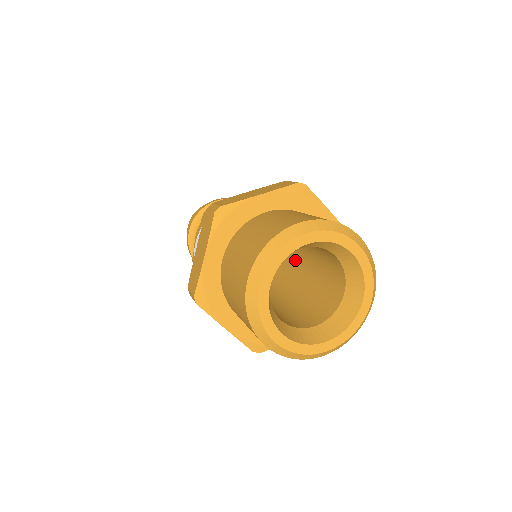
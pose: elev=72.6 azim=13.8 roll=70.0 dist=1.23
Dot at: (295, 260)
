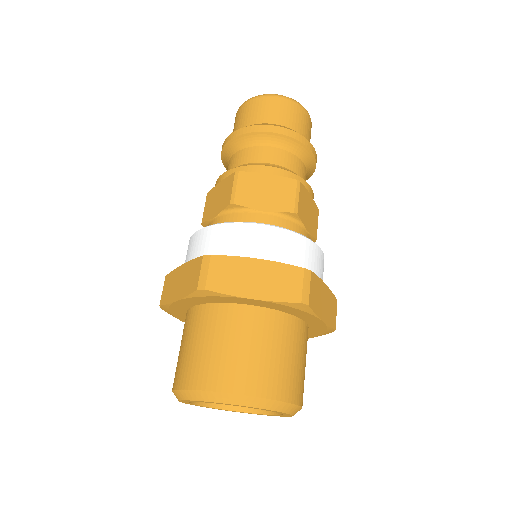
Dot at: occluded
